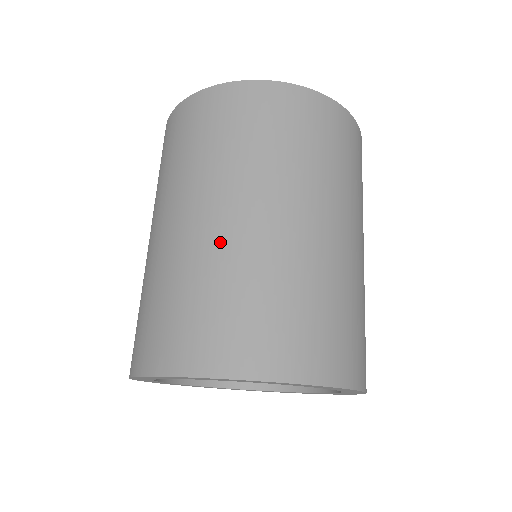
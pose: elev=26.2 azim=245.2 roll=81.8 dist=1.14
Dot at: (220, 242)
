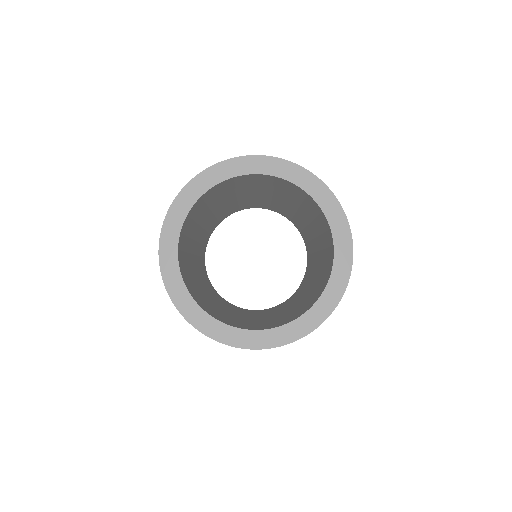
Dot at: occluded
